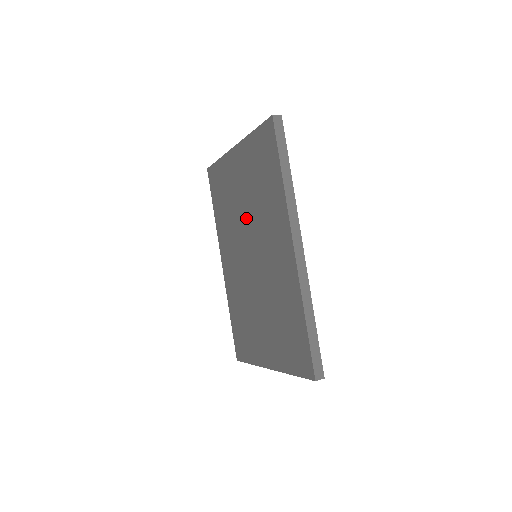
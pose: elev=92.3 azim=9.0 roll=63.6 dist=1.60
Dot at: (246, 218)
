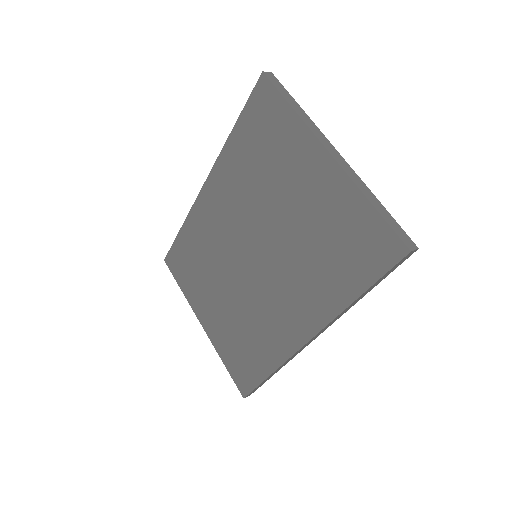
Dot at: (275, 228)
